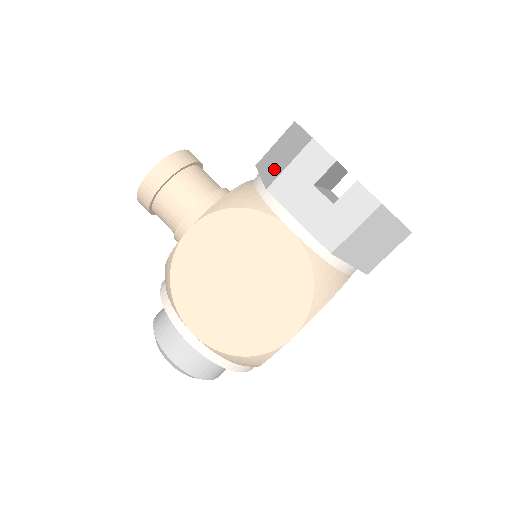
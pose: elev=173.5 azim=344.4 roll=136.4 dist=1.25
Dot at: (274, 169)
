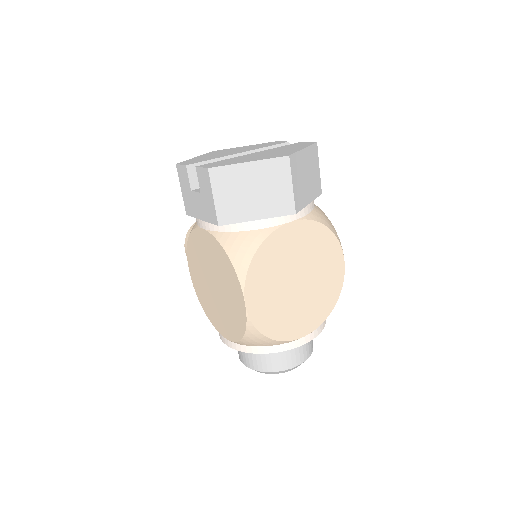
Dot at: occluded
